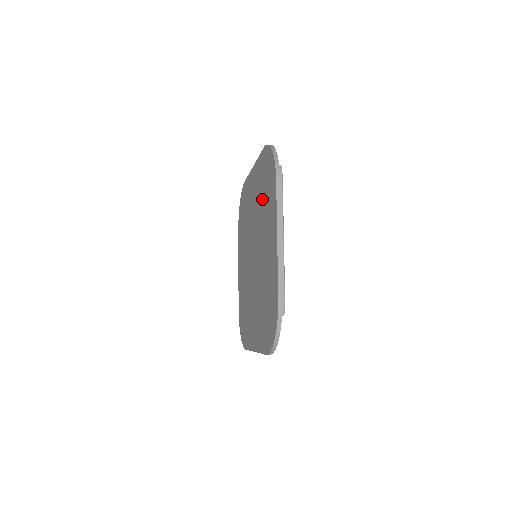
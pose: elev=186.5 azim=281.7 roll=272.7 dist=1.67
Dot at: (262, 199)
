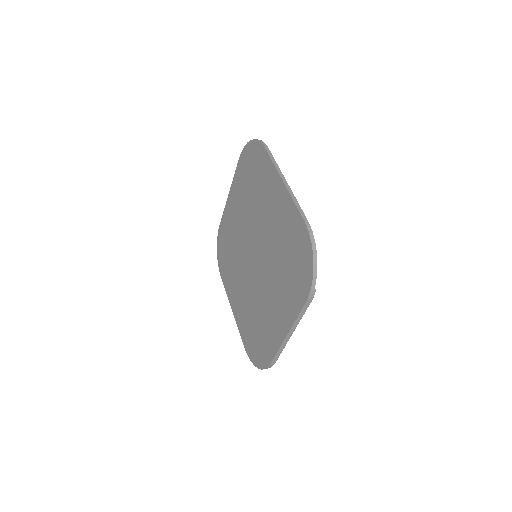
Dot at: (283, 256)
